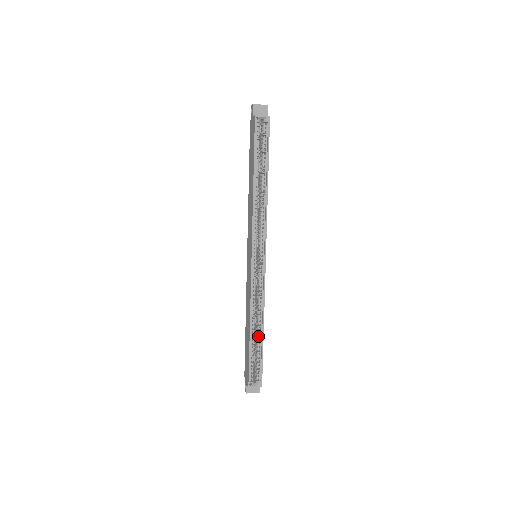
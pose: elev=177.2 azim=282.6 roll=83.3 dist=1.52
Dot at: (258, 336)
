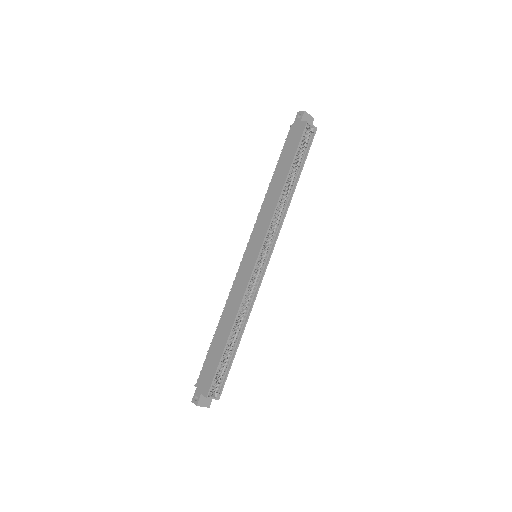
Dot at: (234, 341)
